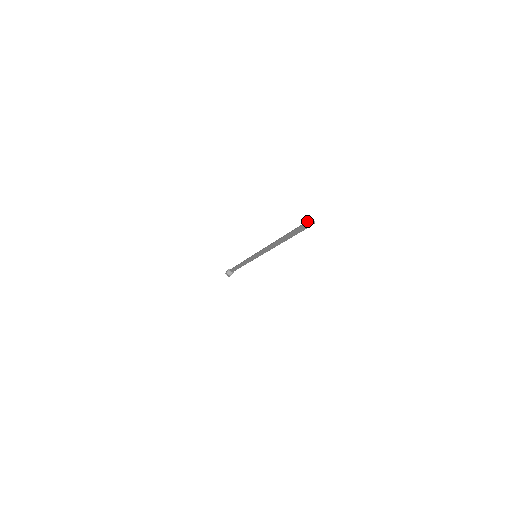
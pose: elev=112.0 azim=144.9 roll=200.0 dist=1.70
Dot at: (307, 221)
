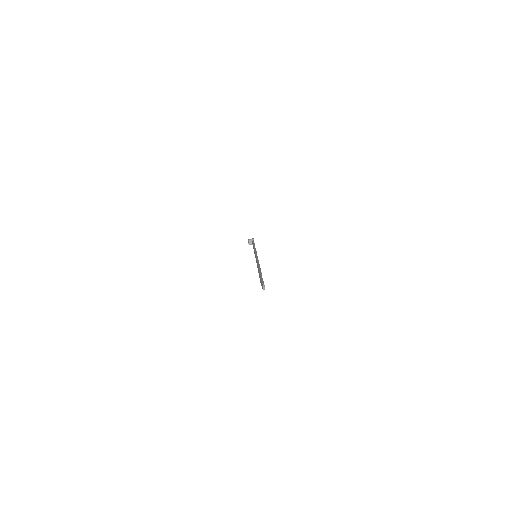
Dot at: (263, 283)
